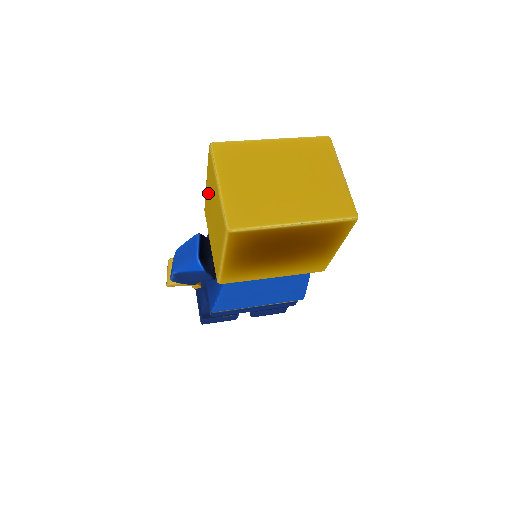
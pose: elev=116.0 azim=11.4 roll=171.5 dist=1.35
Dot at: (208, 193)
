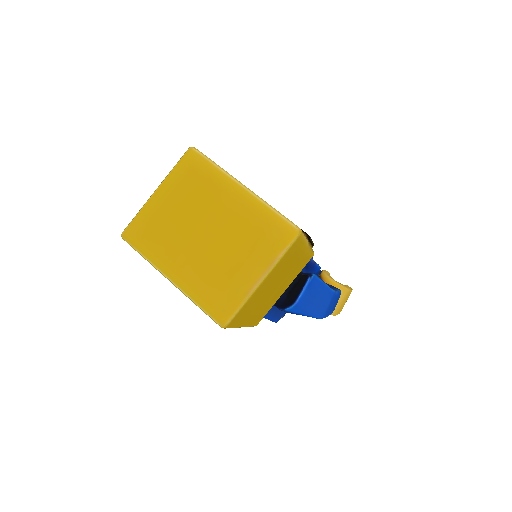
Dot at: occluded
